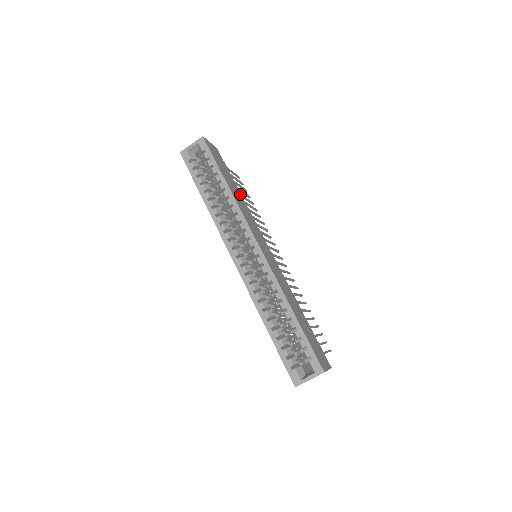
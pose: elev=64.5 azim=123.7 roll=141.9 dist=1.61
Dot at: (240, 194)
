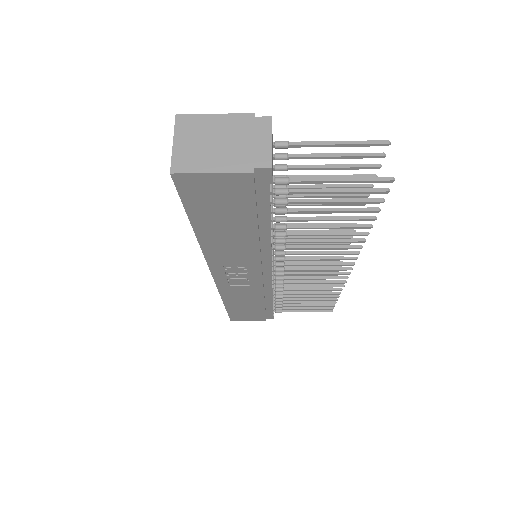
Dot at: occluded
